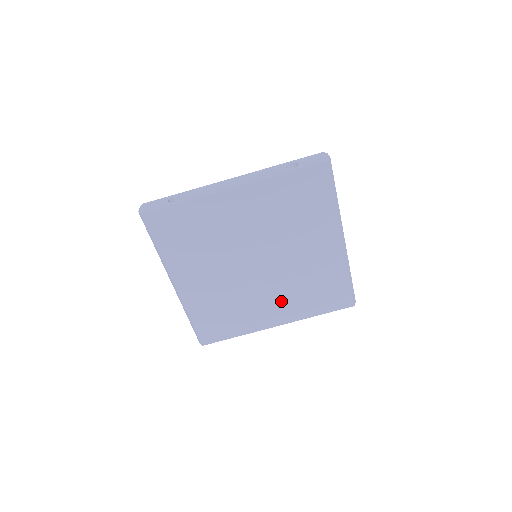
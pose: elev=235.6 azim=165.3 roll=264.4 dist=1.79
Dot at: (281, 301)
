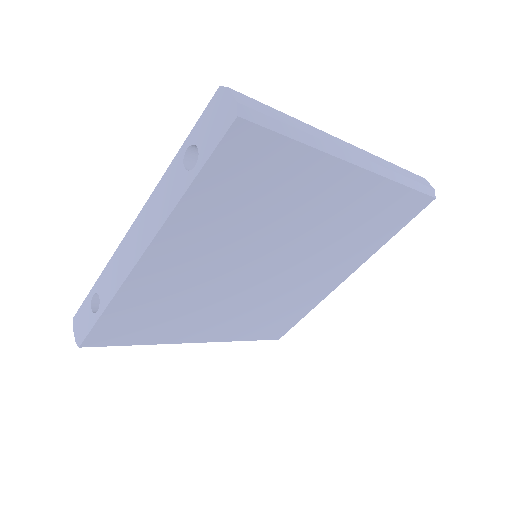
Dot at: (330, 265)
